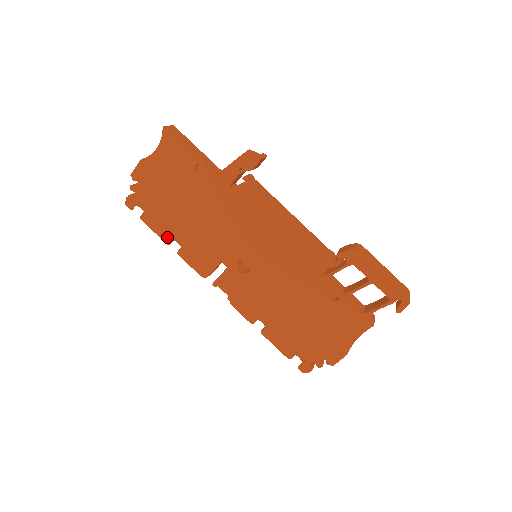
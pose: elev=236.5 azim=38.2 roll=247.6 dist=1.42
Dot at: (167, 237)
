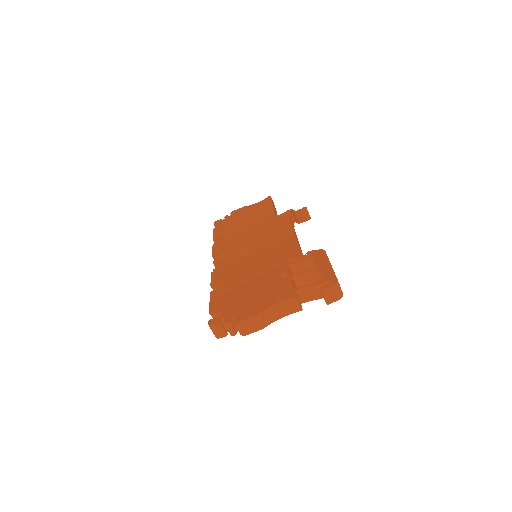
Dot at: (217, 237)
